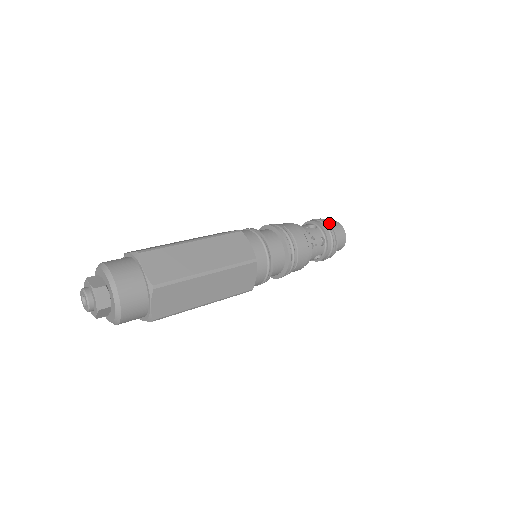
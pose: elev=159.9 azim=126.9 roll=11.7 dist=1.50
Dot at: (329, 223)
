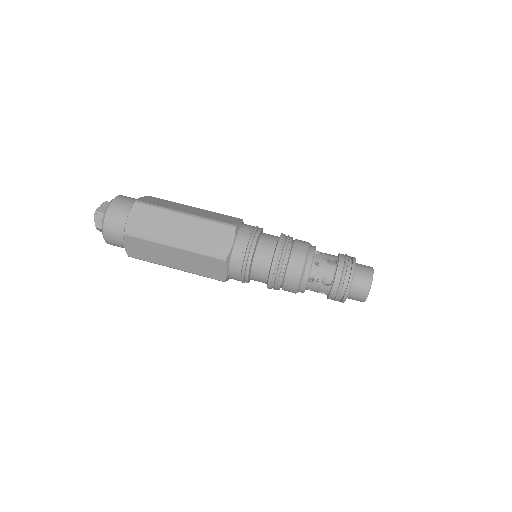
Dot at: (352, 268)
